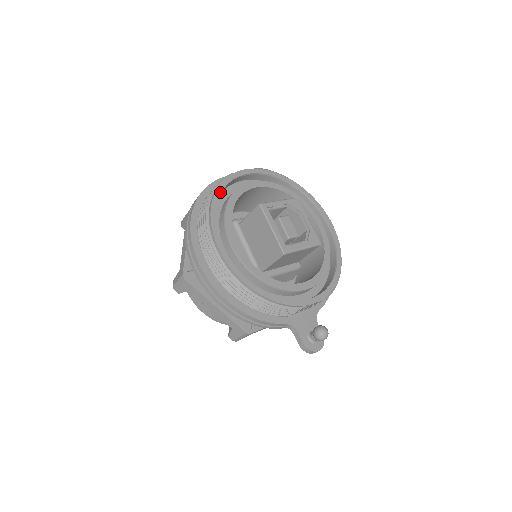
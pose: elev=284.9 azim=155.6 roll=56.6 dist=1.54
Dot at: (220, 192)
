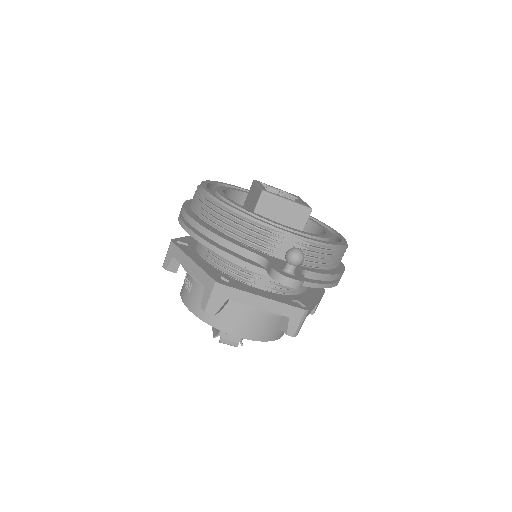
Dot at: (224, 184)
